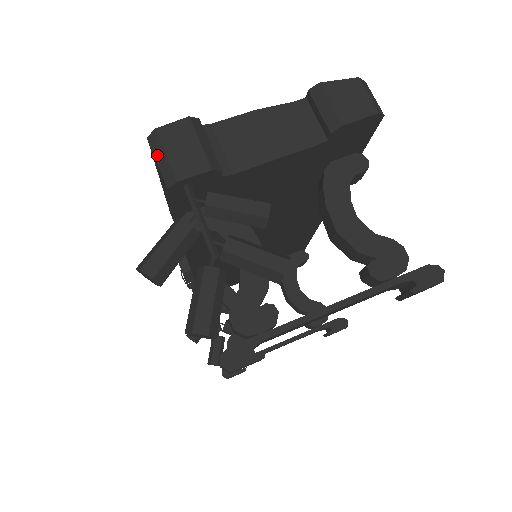
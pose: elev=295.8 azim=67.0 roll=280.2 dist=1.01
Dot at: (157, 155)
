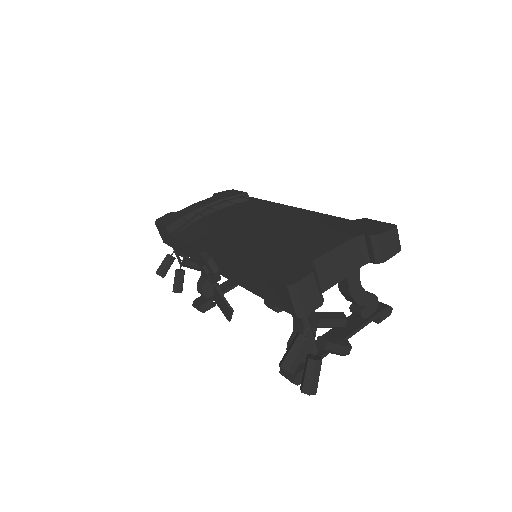
Dot at: (293, 298)
